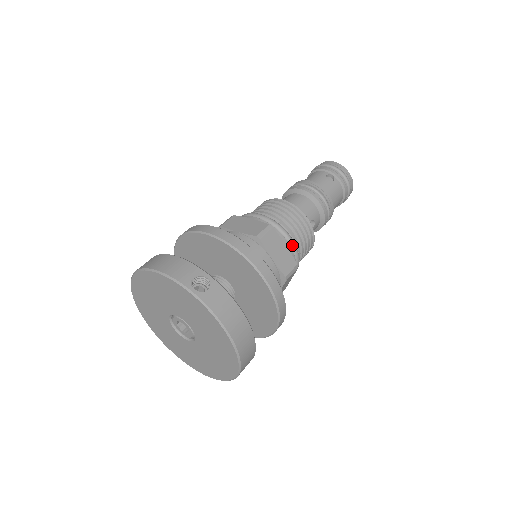
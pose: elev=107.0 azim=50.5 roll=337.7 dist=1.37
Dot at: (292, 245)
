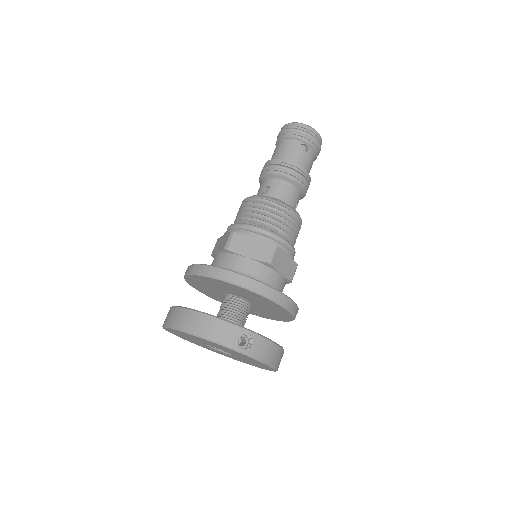
Dot at: (291, 249)
